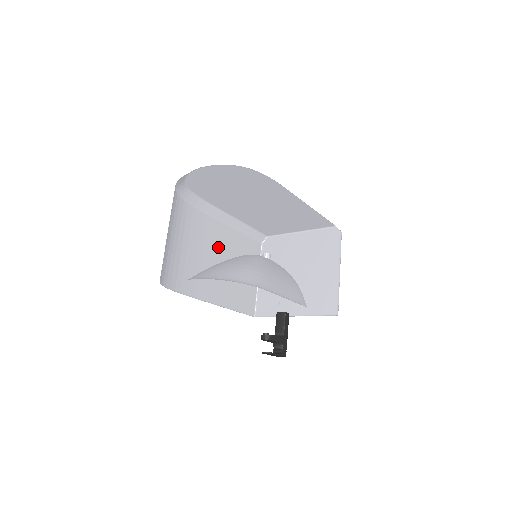
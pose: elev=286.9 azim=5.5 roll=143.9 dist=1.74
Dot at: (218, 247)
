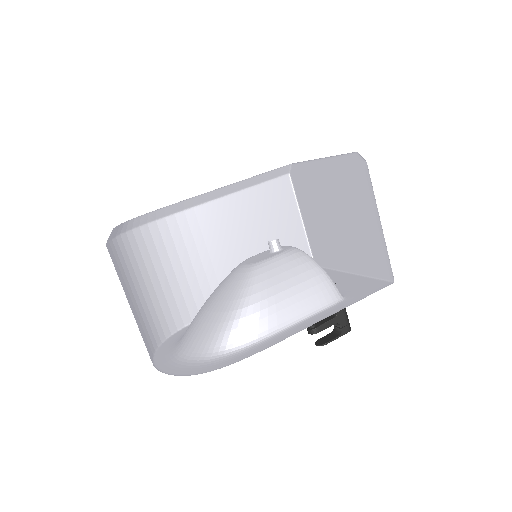
Dot at: (225, 232)
